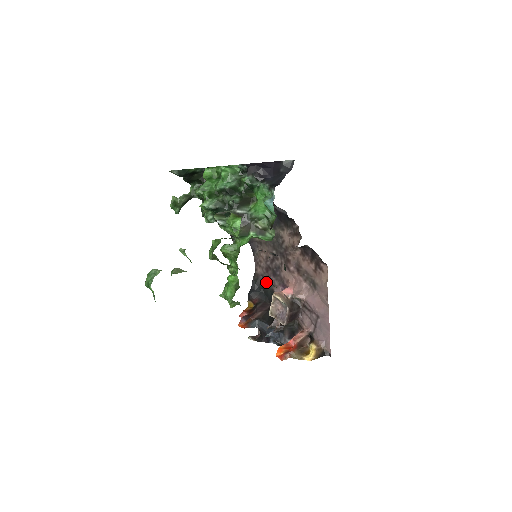
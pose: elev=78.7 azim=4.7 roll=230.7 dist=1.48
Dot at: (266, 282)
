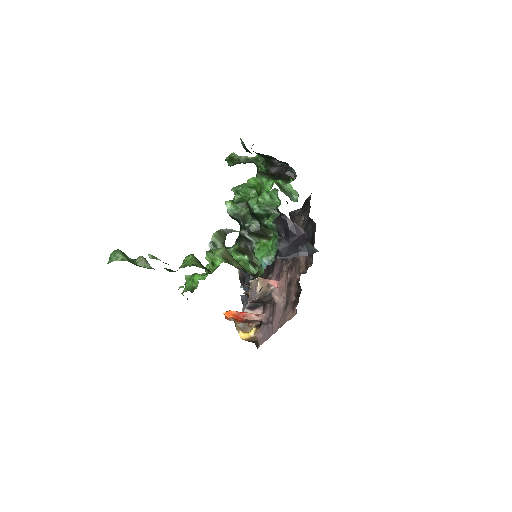
Dot at: occluded
